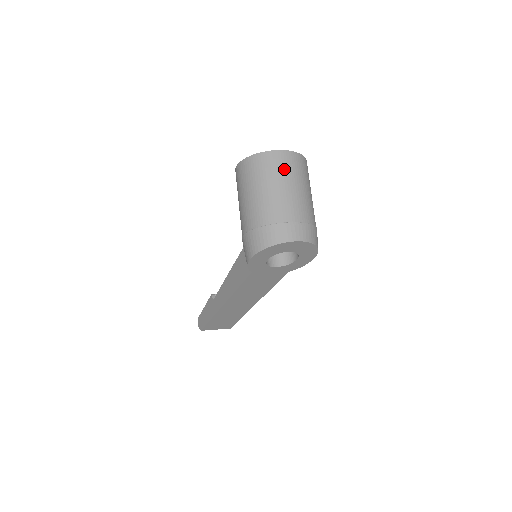
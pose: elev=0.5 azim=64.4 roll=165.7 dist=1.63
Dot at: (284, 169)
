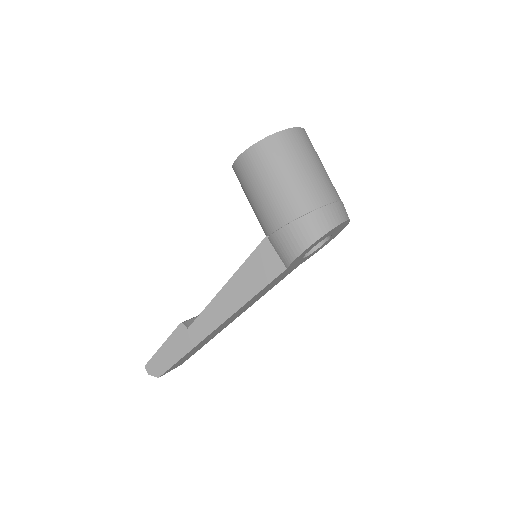
Dot at: (310, 147)
